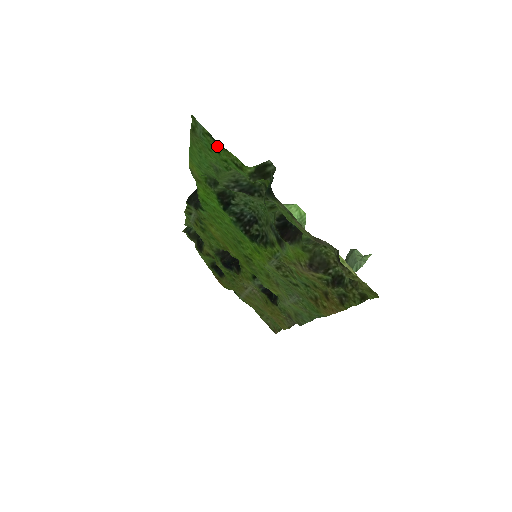
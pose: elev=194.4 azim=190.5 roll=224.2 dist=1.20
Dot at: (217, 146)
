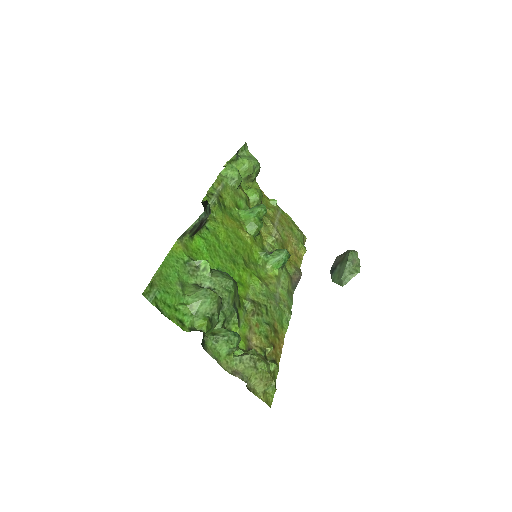
Dot at: (165, 310)
